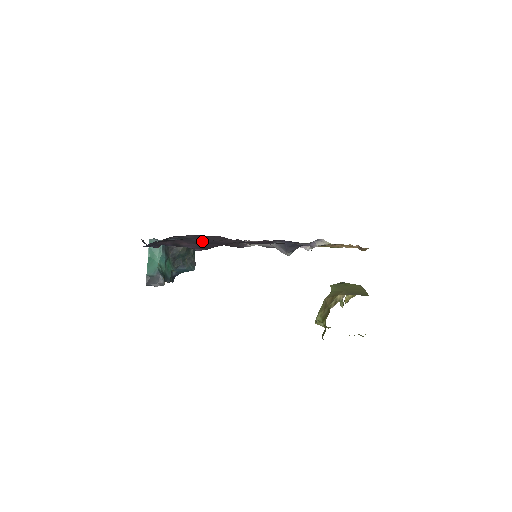
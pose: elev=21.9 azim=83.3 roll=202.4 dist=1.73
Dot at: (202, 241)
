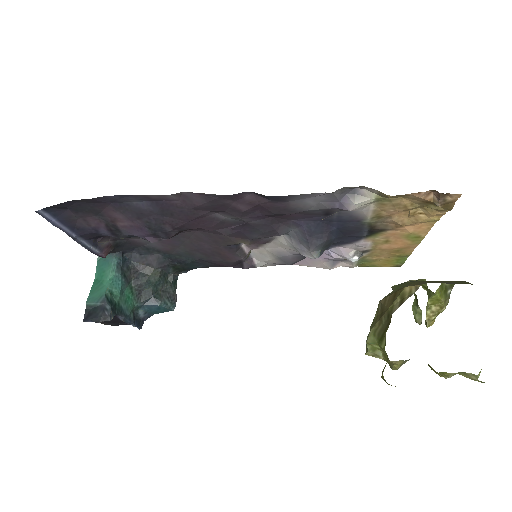
Dot at: (146, 208)
